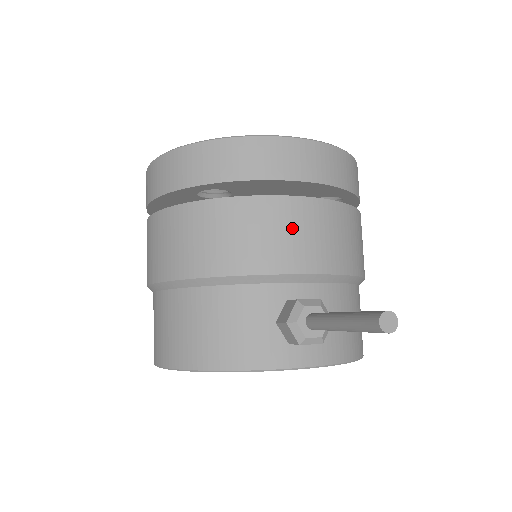
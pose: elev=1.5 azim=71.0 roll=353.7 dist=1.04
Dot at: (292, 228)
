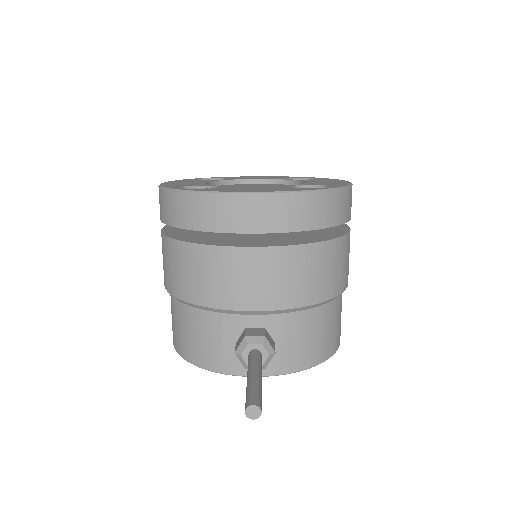
Dot at: (249, 274)
